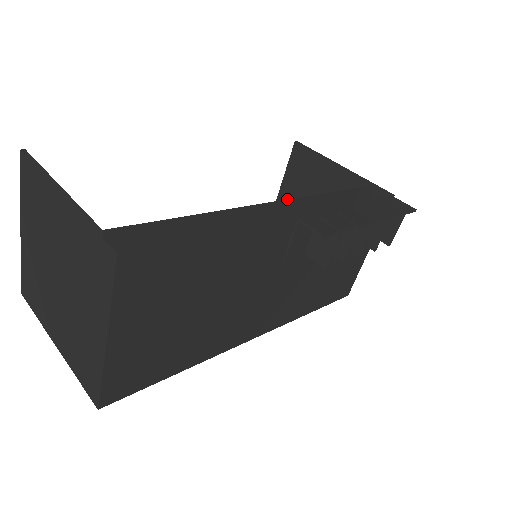
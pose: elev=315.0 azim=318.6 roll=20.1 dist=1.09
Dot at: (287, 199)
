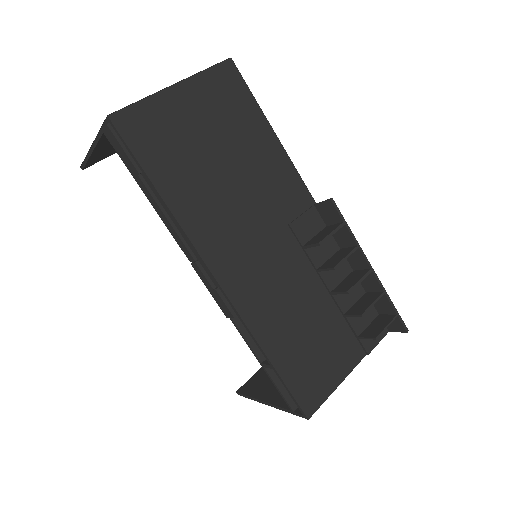
Dot at: occluded
